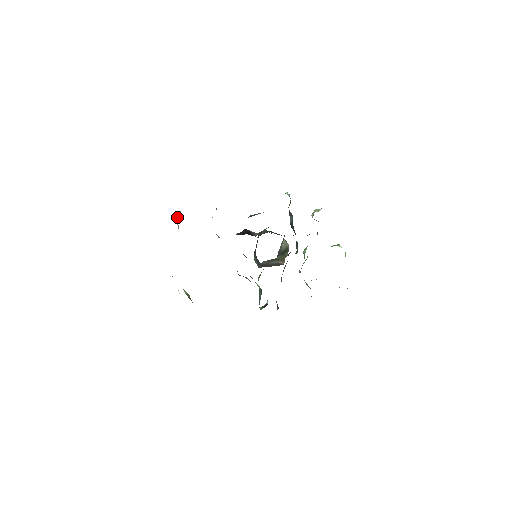
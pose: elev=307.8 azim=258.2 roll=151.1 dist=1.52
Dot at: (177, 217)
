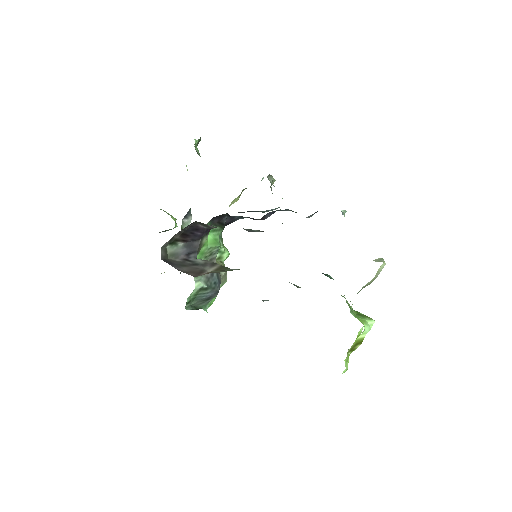
Dot at: occluded
